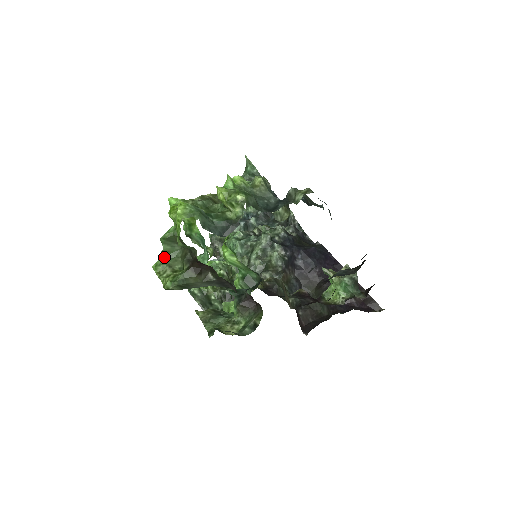
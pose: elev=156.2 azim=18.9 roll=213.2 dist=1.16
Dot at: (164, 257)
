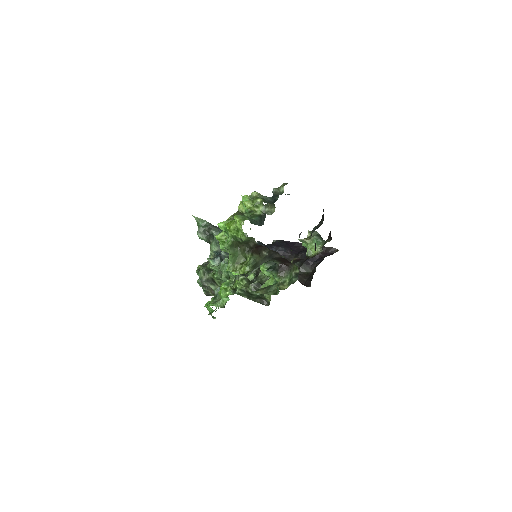
Dot at: (232, 259)
